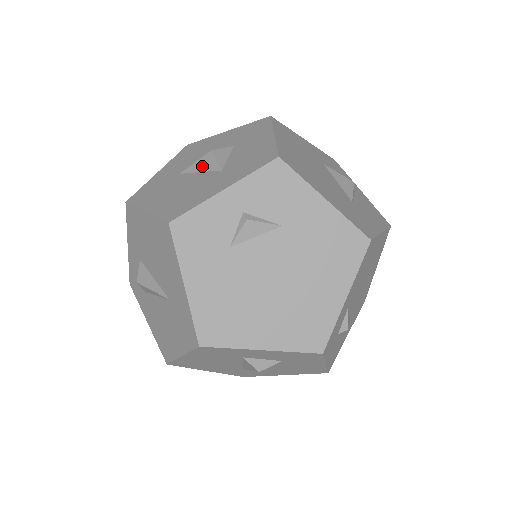
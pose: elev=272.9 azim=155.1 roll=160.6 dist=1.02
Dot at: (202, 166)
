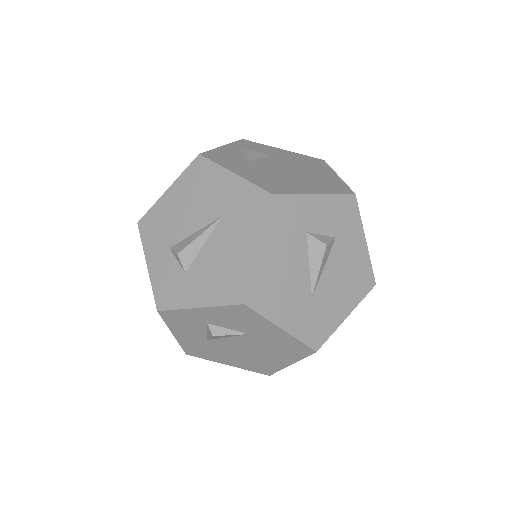
Dot at: occluded
